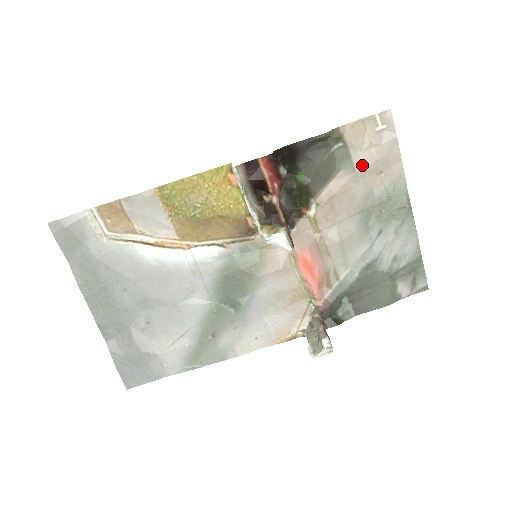
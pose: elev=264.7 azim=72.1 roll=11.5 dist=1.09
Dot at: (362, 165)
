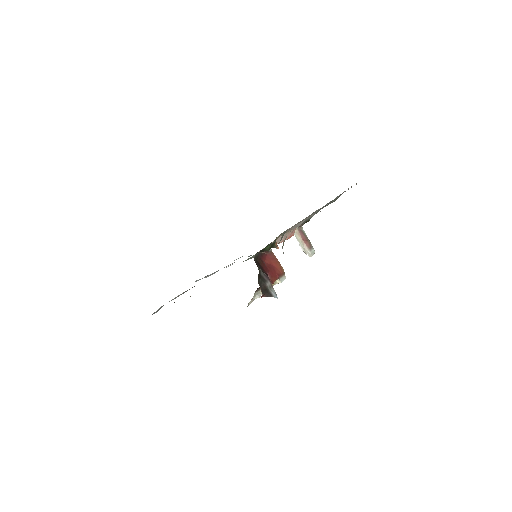
Dot at: occluded
